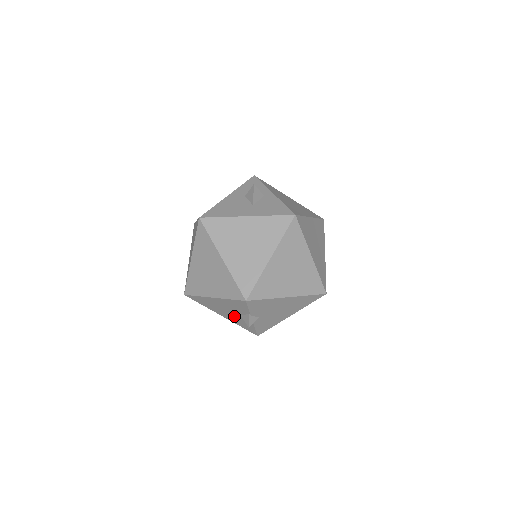
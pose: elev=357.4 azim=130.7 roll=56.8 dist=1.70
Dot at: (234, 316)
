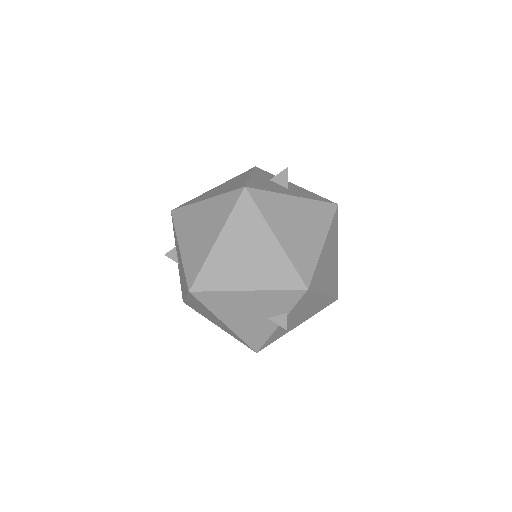
Dot at: (251, 321)
